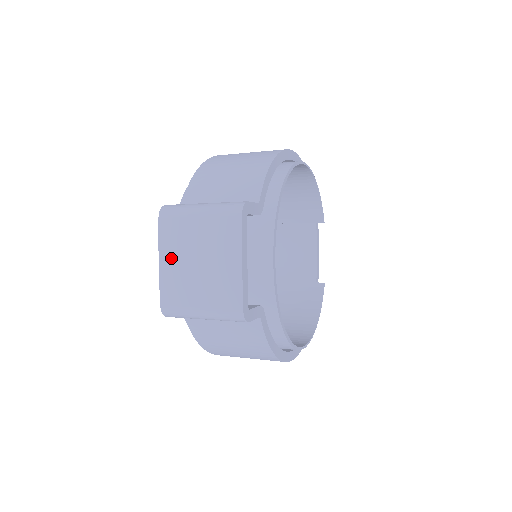
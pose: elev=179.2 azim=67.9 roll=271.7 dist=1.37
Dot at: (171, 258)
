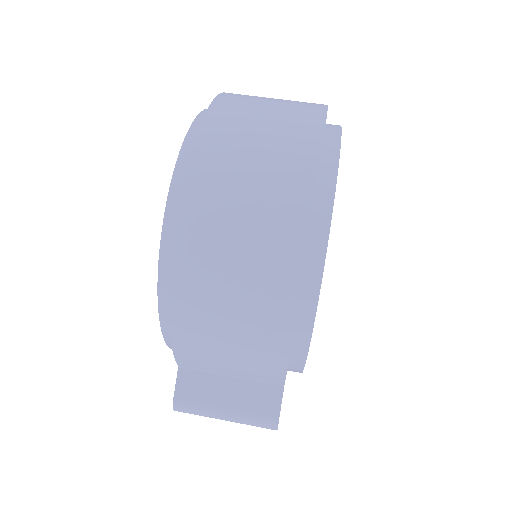
Dot at: occluded
